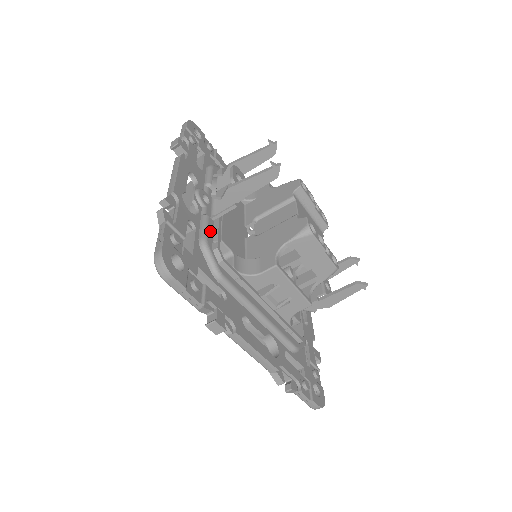
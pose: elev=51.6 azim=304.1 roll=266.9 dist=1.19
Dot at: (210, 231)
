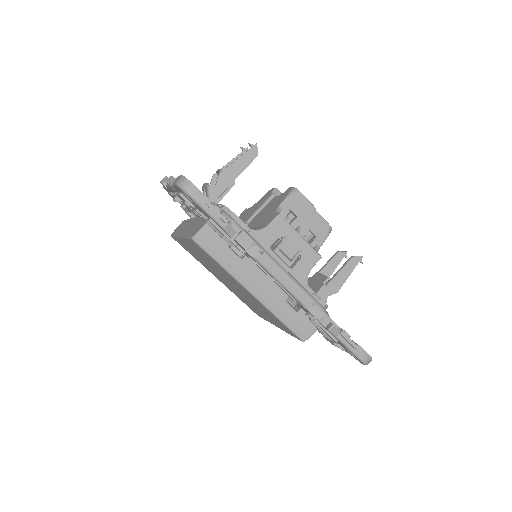
Dot at: occluded
